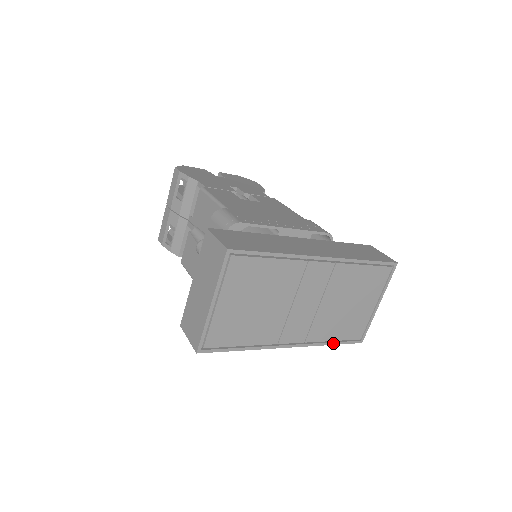
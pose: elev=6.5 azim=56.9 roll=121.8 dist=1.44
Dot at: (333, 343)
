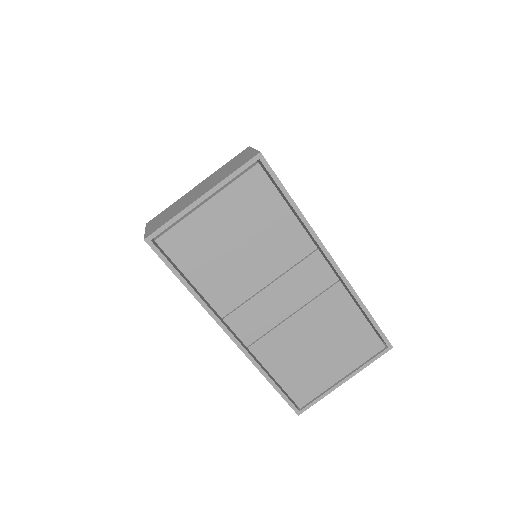
Dot at: (272, 382)
